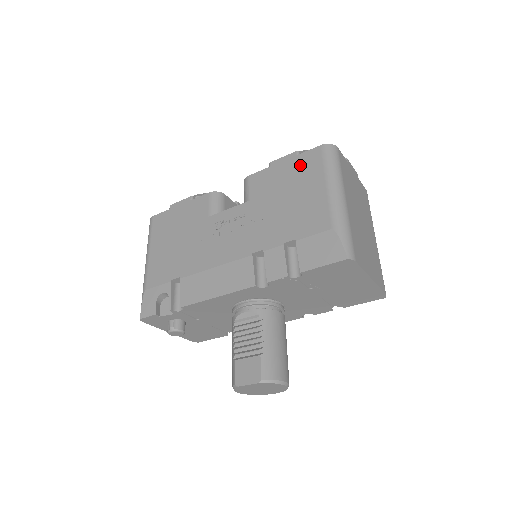
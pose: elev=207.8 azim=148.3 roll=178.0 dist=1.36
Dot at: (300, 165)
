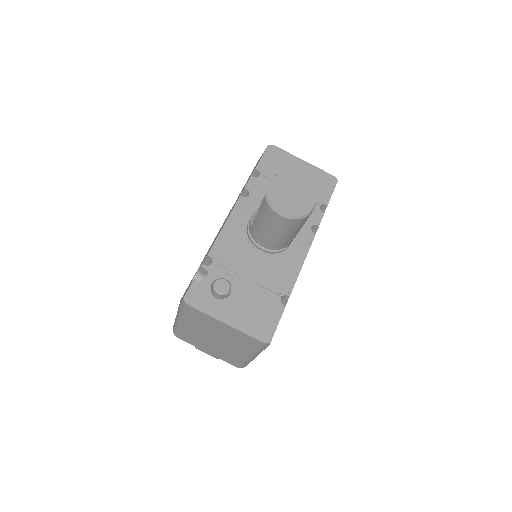
Dot at: occluded
